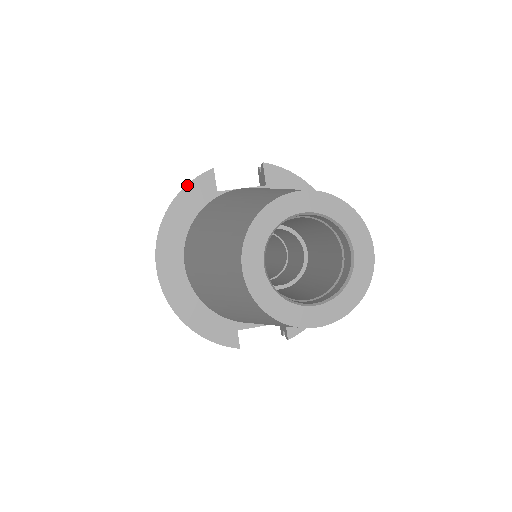
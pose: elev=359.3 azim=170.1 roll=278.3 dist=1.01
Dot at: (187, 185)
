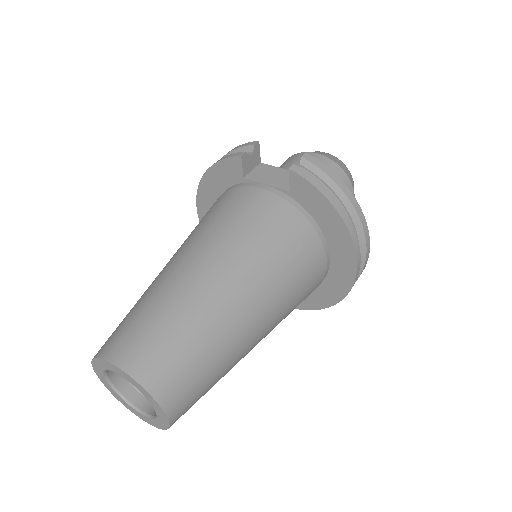
Dot at: (218, 162)
